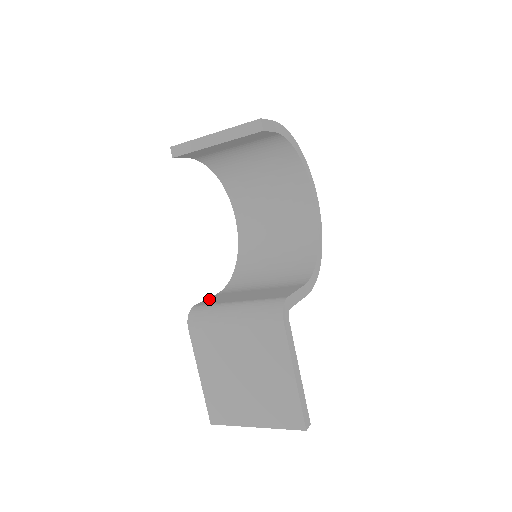
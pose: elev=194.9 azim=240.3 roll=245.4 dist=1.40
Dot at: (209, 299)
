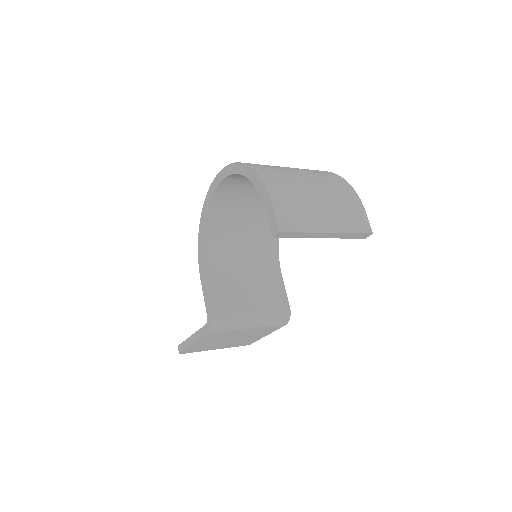
Dot at: (212, 296)
